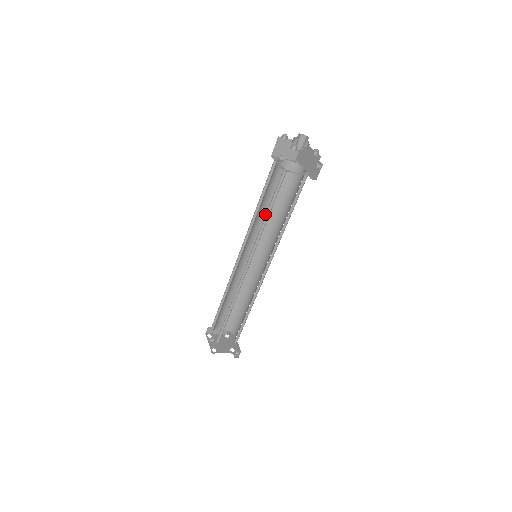
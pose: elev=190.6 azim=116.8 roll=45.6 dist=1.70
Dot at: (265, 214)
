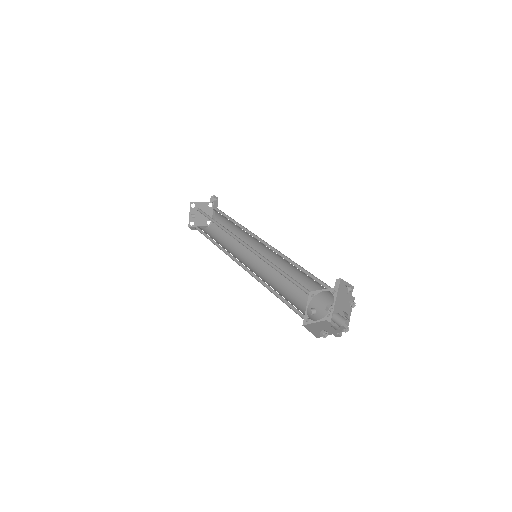
Dot at: occluded
